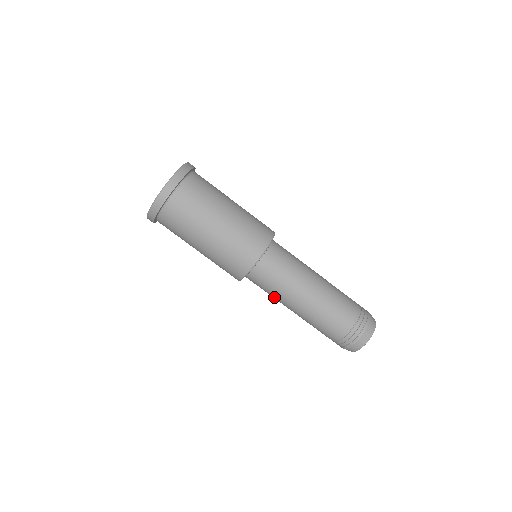
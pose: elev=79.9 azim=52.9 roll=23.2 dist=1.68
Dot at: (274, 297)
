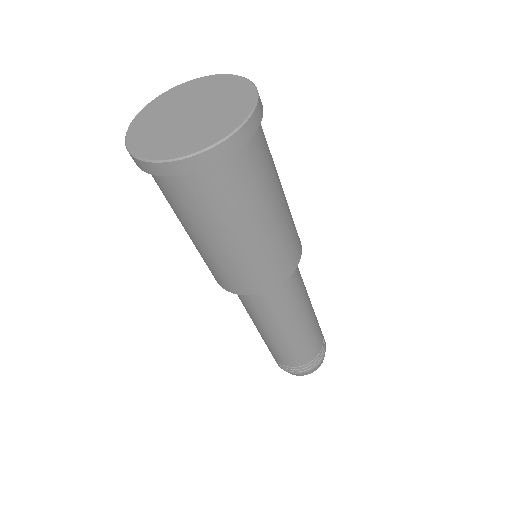
Dot at: occluded
